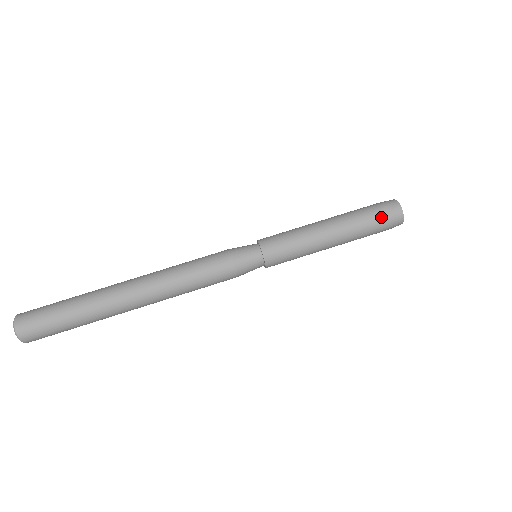
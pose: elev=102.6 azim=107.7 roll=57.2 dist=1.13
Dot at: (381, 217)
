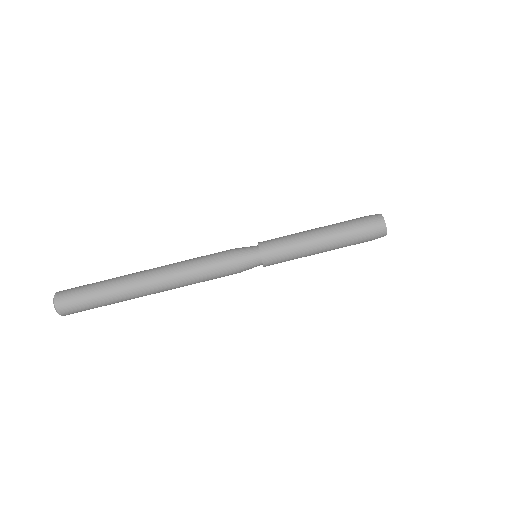
Dot at: (367, 237)
